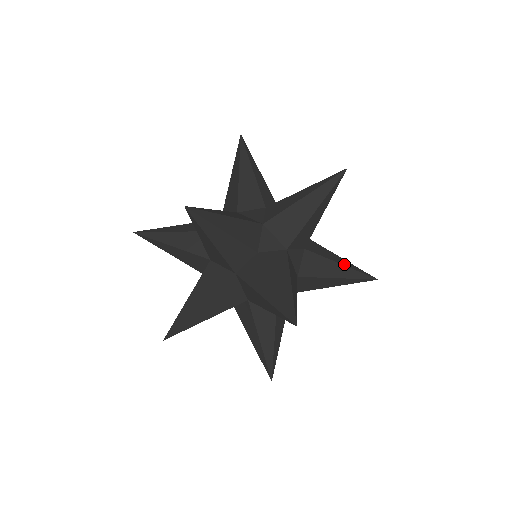
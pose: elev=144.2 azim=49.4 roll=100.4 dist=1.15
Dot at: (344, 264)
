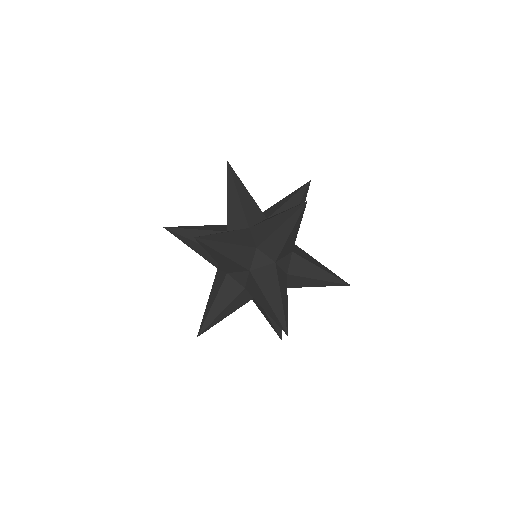
Dot at: (298, 202)
